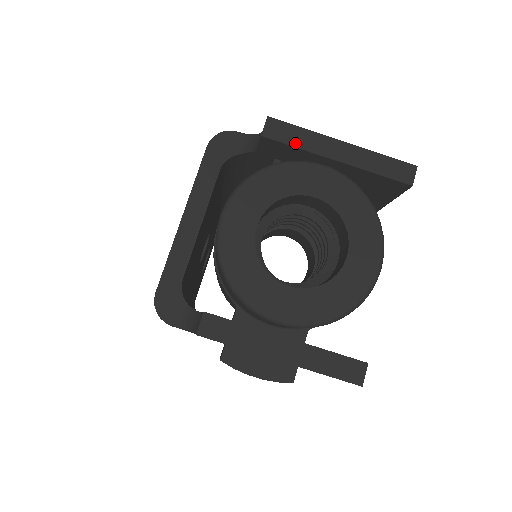
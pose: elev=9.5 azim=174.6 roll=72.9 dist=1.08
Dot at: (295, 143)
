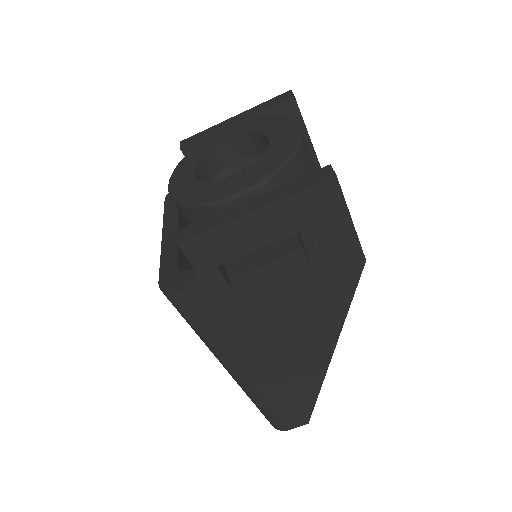
Dot at: (203, 137)
